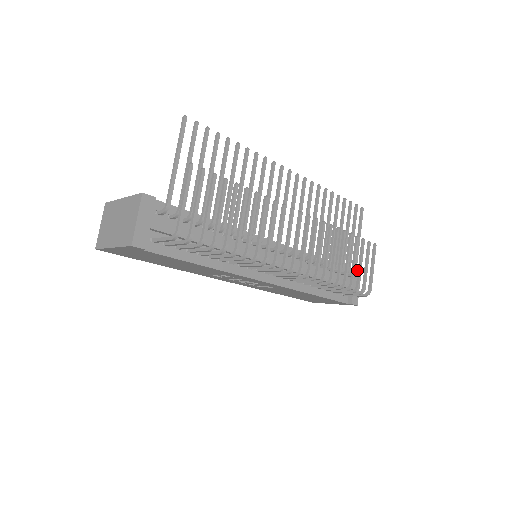
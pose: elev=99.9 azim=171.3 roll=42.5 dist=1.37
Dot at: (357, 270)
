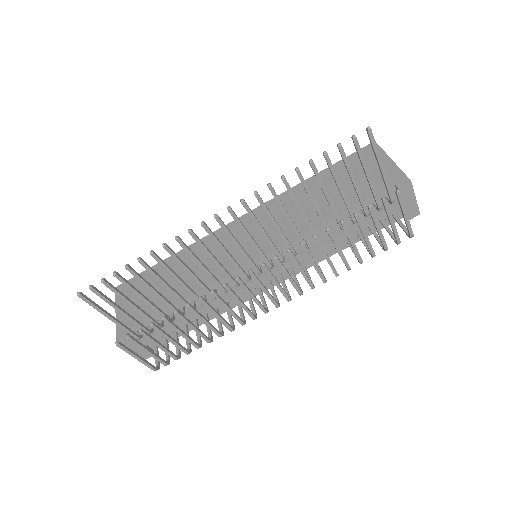
Dot at: (401, 187)
